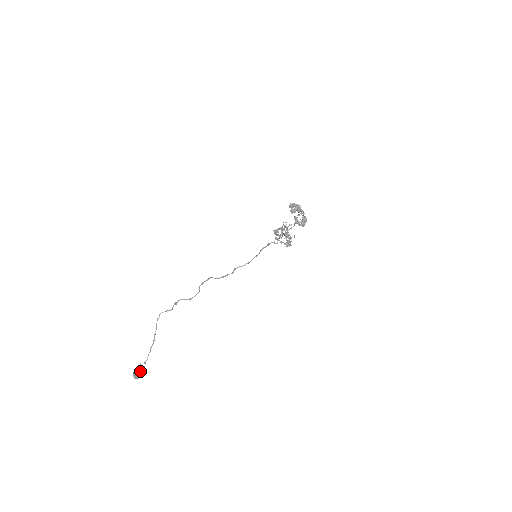
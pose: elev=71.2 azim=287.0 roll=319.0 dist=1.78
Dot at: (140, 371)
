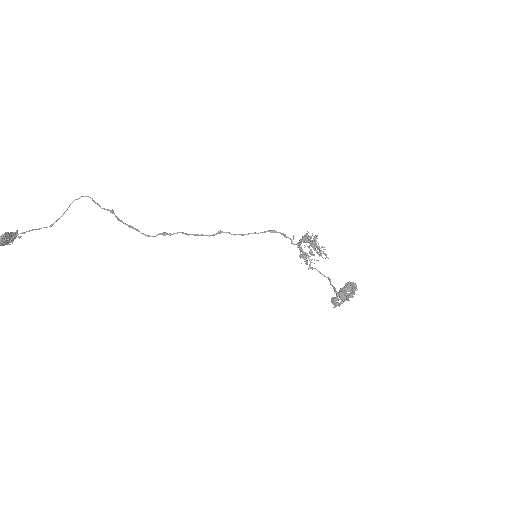
Dot at: (11, 235)
